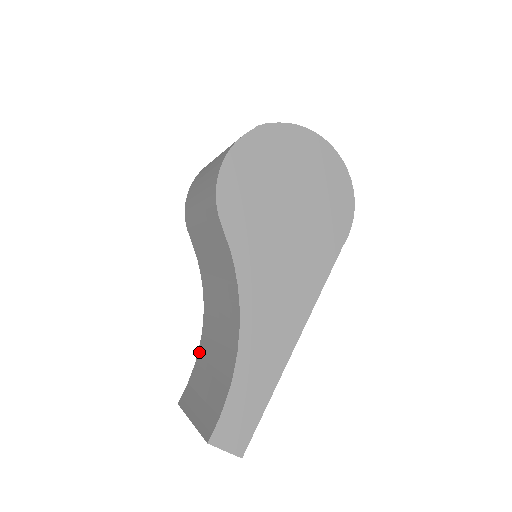
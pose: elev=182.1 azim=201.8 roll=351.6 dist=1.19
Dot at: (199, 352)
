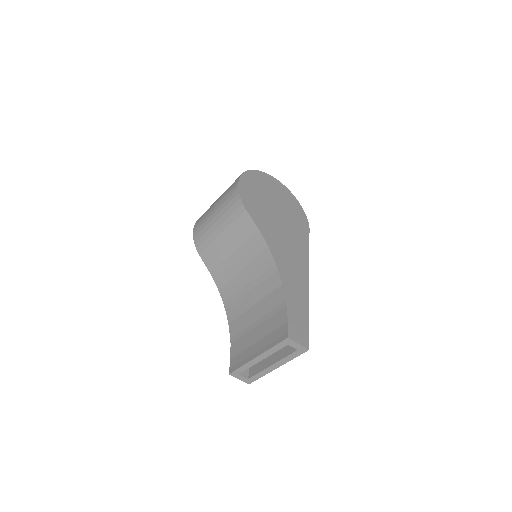
Dot at: (232, 334)
